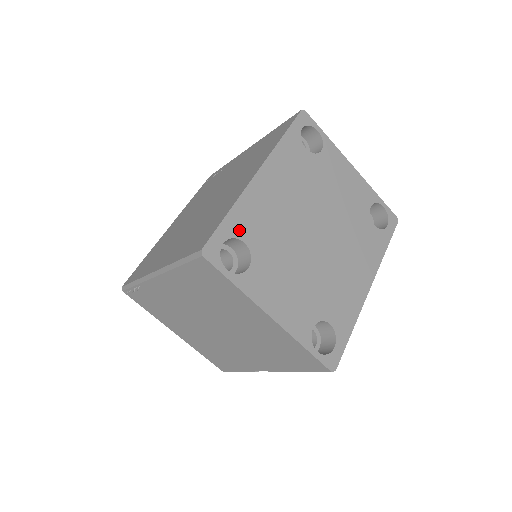
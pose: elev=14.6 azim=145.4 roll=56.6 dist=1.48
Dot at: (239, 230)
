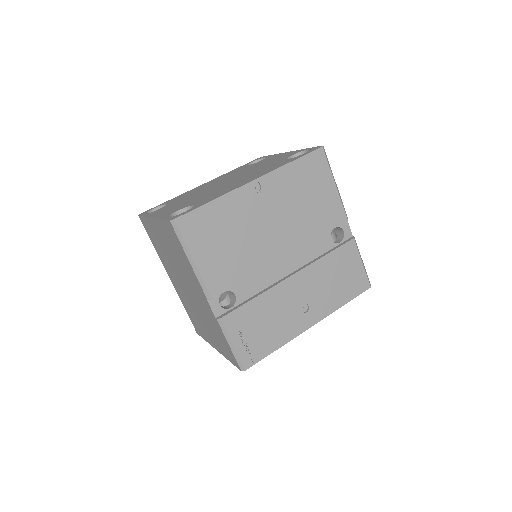
Dot at: (168, 202)
